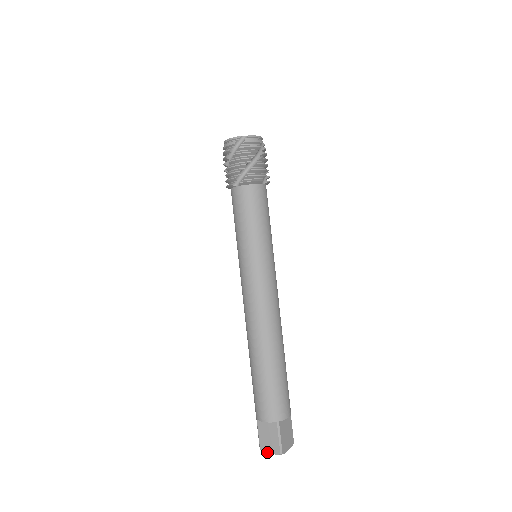
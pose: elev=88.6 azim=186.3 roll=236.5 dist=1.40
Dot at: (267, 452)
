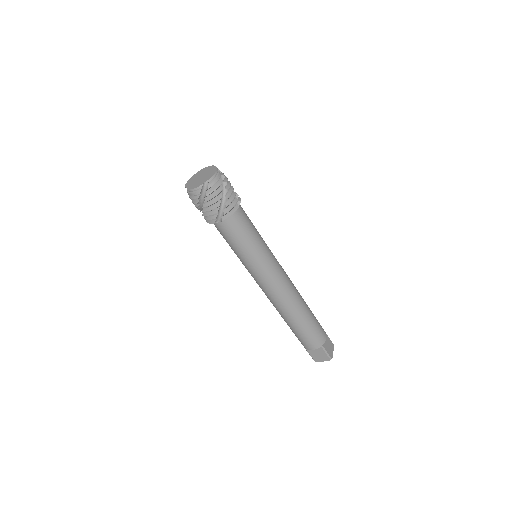
Dot at: (320, 361)
